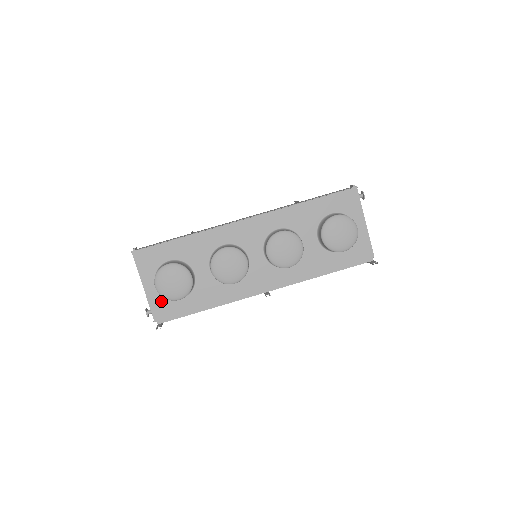
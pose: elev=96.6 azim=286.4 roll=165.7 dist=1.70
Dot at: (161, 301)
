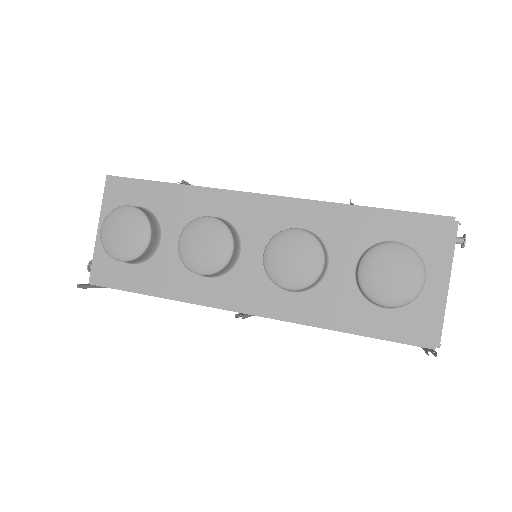
Dot at: (105, 255)
